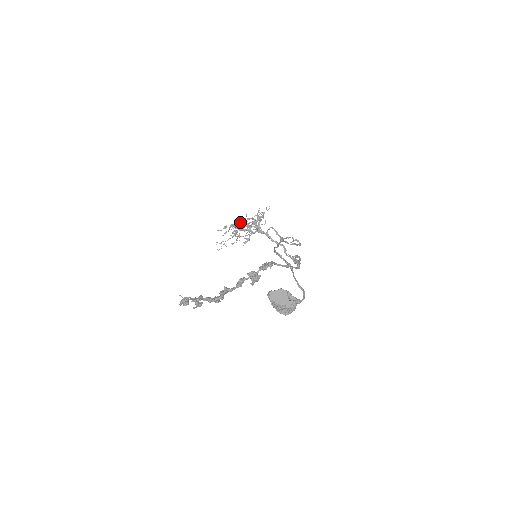
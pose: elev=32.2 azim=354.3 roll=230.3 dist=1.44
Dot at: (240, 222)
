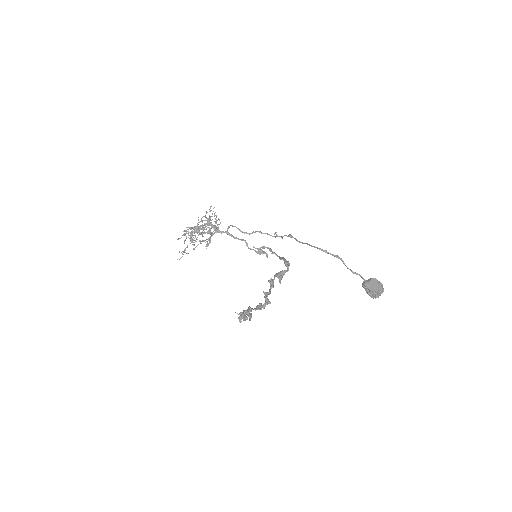
Dot at: (197, 226)
